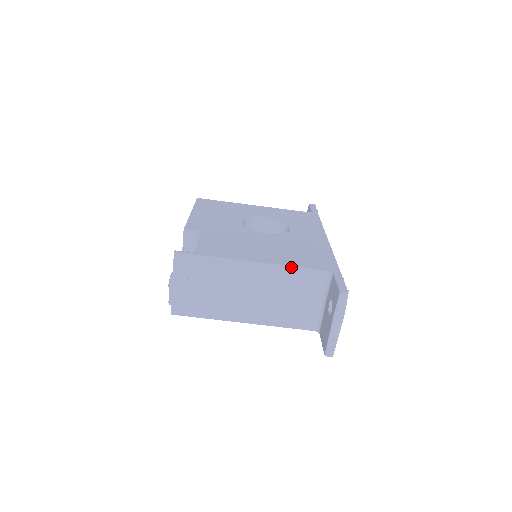
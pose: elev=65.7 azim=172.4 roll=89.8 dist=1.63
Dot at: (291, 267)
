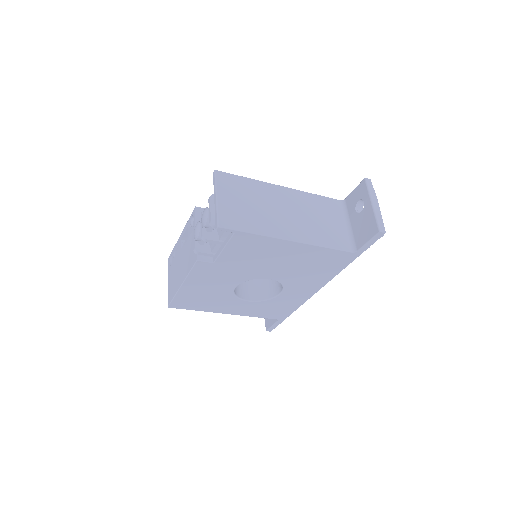
Dot at: (312, 194)
